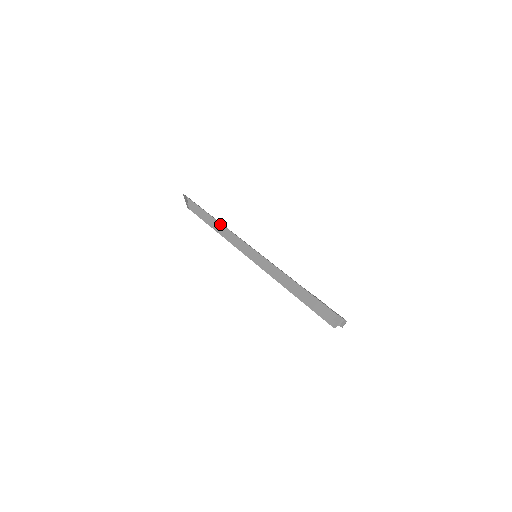
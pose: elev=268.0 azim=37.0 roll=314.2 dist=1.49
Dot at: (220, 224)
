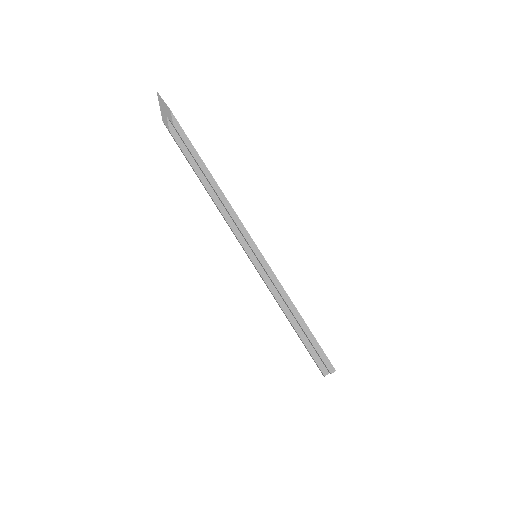
Dot at: (220, 191)
